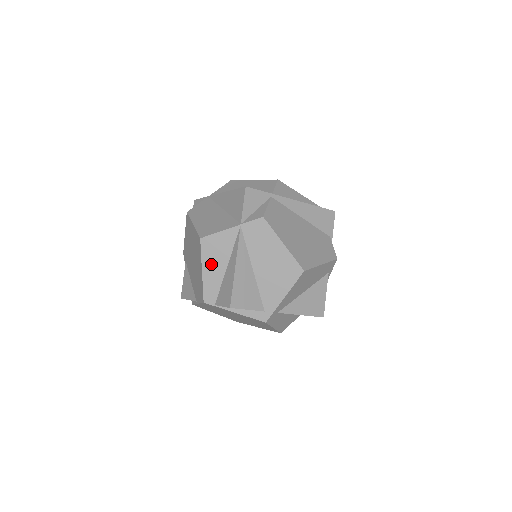
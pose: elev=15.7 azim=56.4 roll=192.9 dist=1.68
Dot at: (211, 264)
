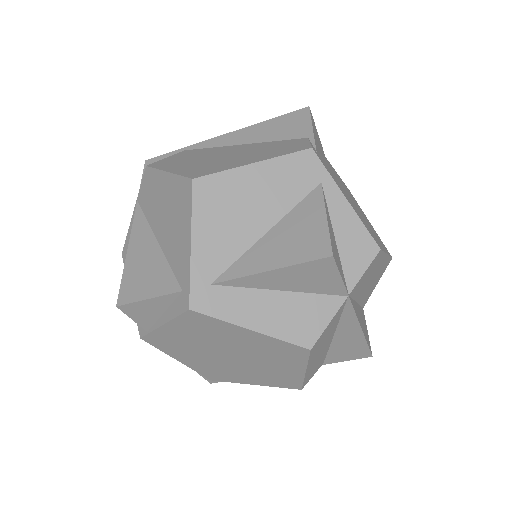
Dot at: occluded
